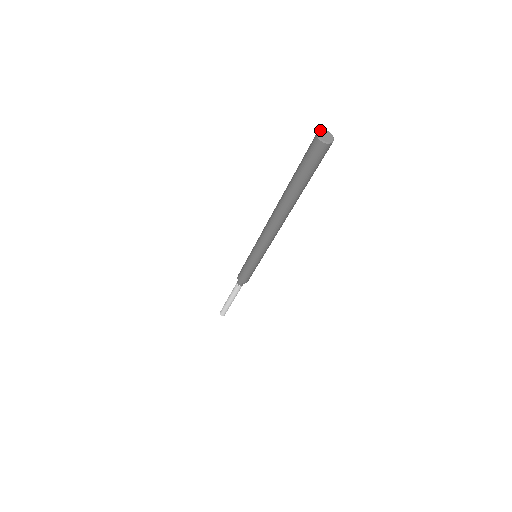
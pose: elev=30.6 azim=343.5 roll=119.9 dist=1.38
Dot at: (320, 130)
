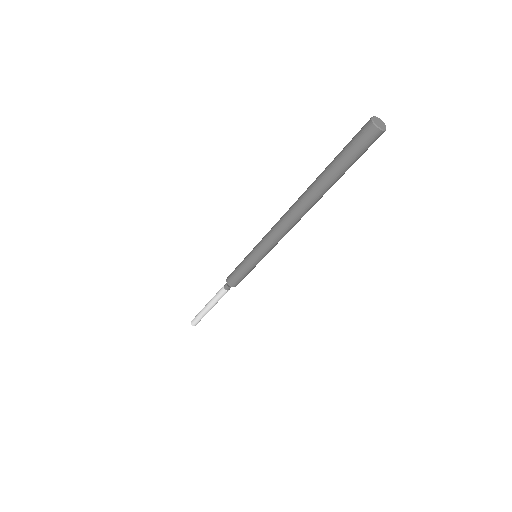
Dot at: (374, 116)
